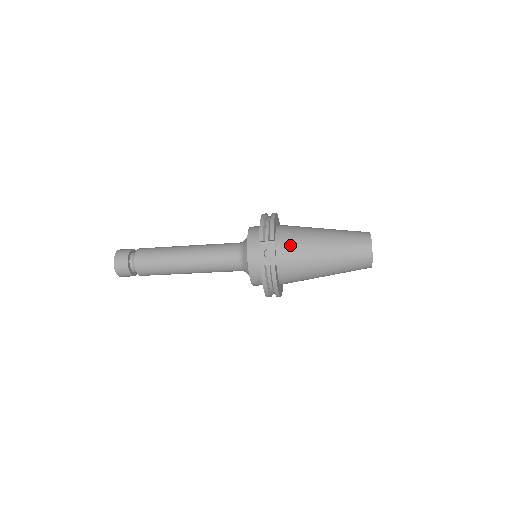
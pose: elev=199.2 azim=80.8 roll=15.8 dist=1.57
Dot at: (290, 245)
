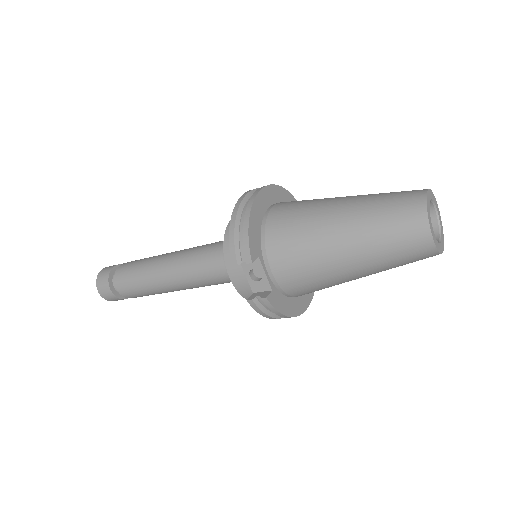
Dot at: (285, 256)
